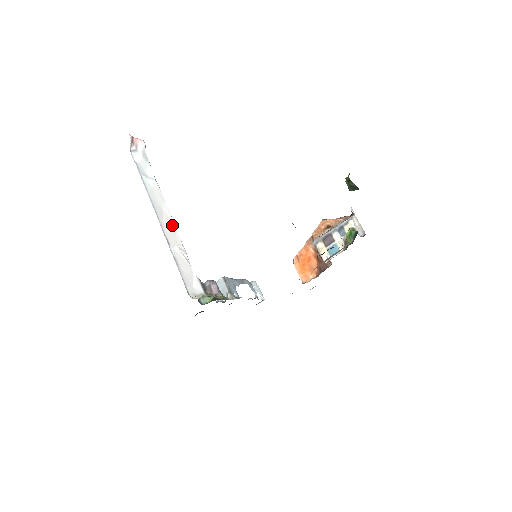
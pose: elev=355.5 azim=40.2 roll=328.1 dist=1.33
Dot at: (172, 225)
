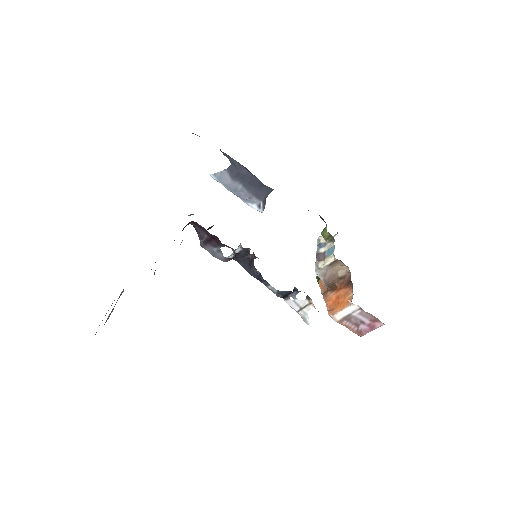
Dot at: occluded
